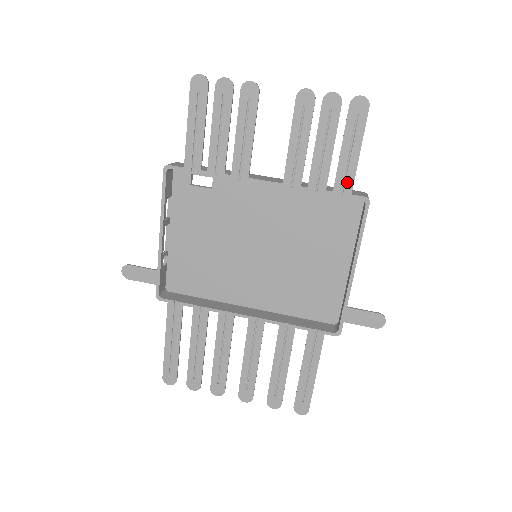
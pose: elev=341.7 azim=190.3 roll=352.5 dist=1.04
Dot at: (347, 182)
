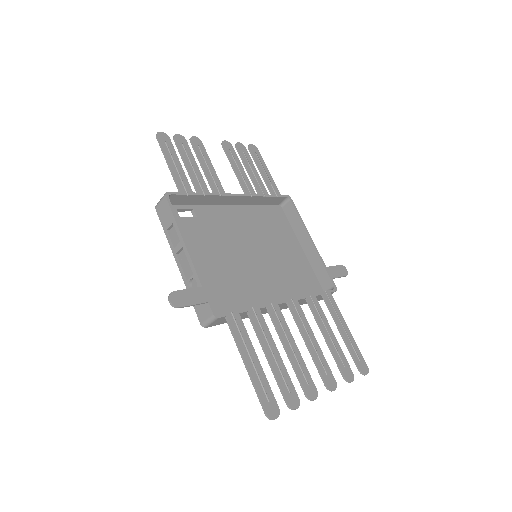
Dot at: (275, 188)
